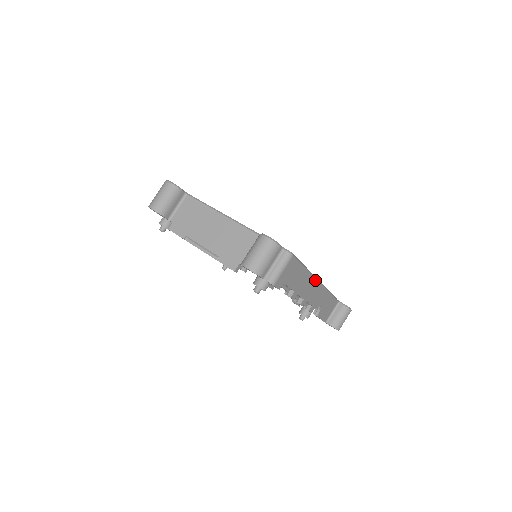
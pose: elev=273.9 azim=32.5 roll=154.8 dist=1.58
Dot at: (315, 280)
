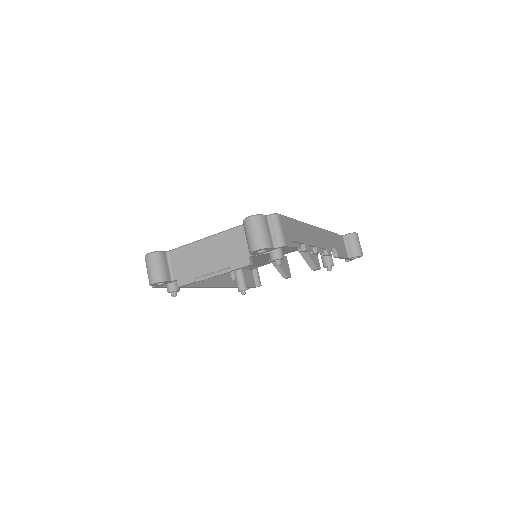
Dot at: (311, 227)
